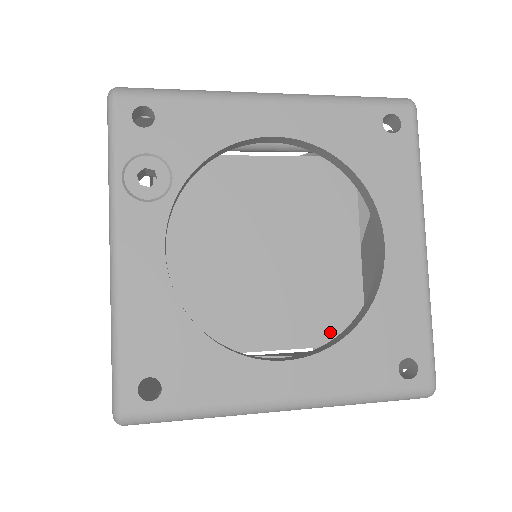
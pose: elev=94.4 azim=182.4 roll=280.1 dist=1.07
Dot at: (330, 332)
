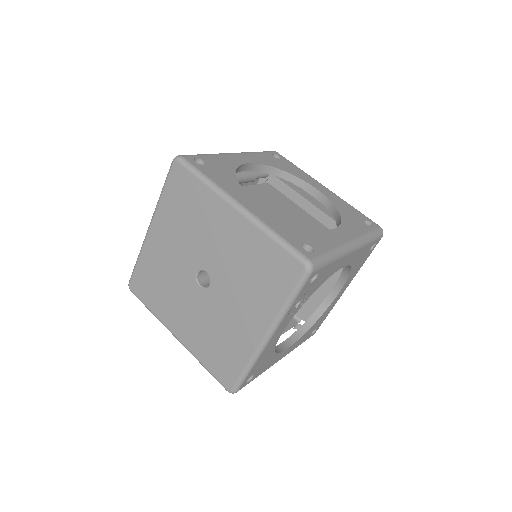
Dot at: occluded
